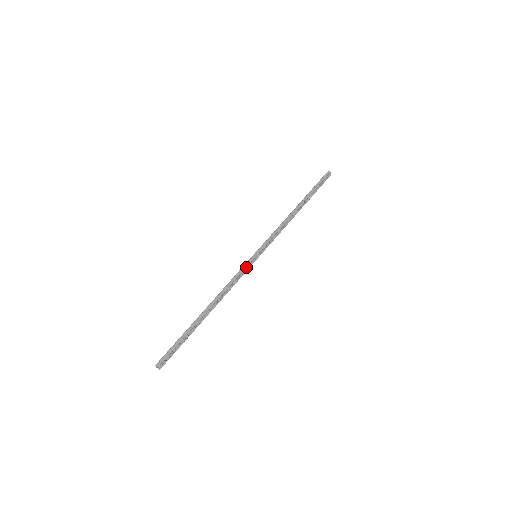
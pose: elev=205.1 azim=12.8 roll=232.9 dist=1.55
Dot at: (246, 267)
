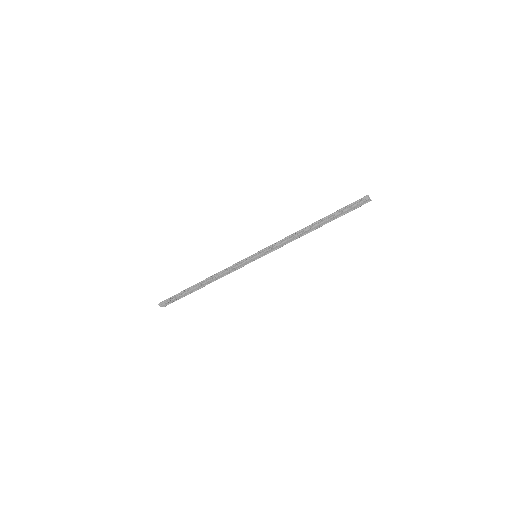
Dot at: (241, 262)
